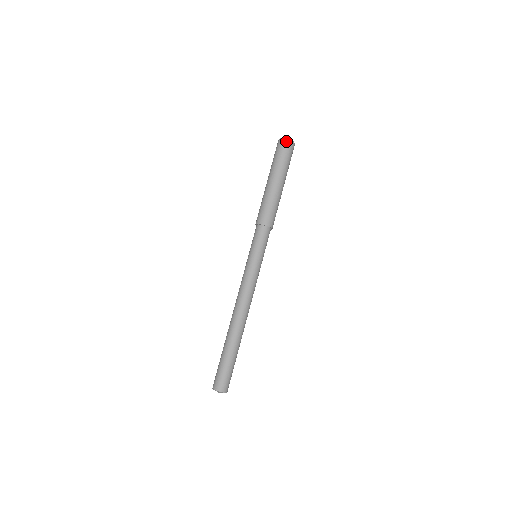
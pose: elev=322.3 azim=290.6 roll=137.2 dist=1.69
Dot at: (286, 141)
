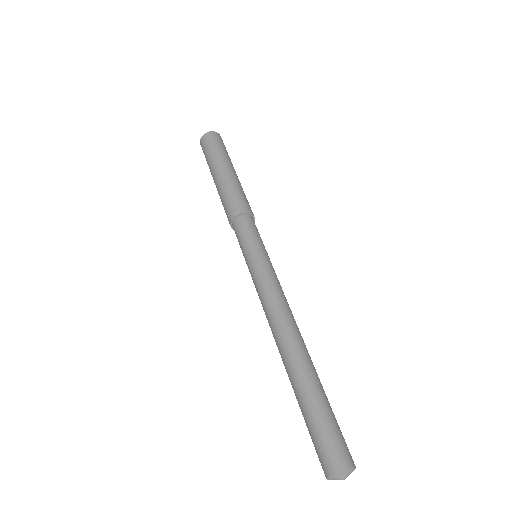
Dot at: (213, 133)
